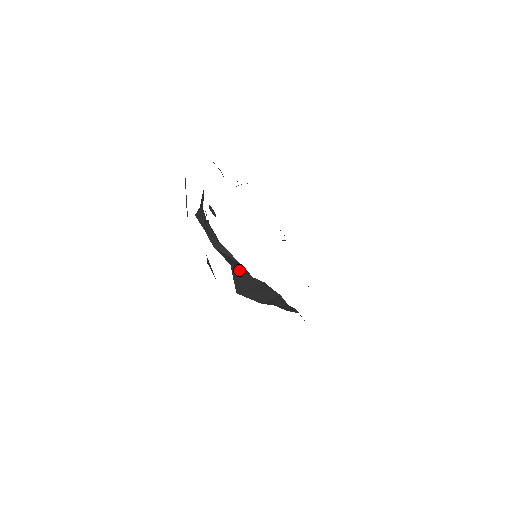
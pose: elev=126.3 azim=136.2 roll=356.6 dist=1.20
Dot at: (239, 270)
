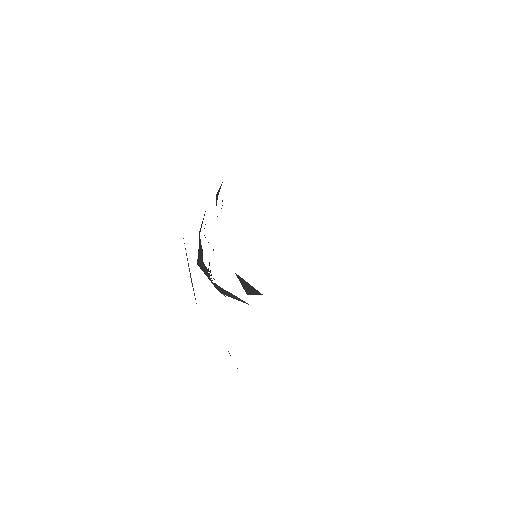
Dot at: (246, 282)
